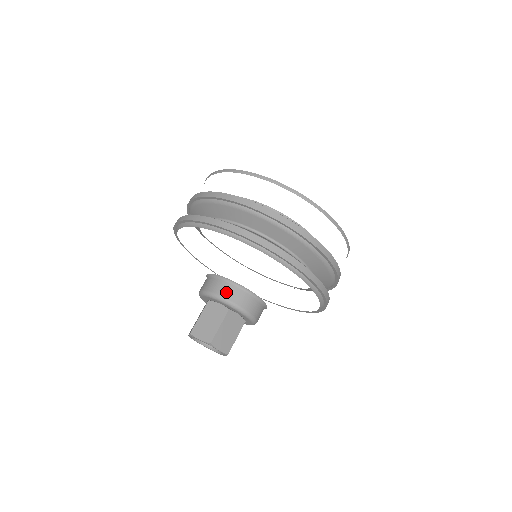
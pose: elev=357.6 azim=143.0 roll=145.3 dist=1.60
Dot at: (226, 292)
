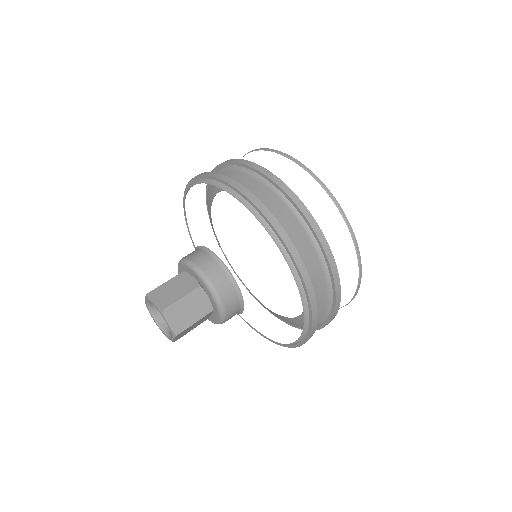
Dot at: (205, 264)
